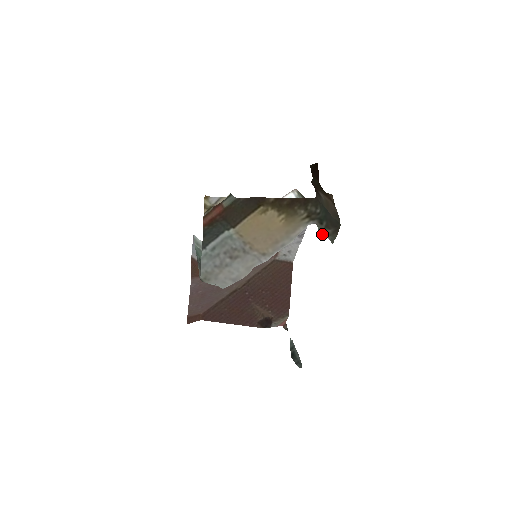
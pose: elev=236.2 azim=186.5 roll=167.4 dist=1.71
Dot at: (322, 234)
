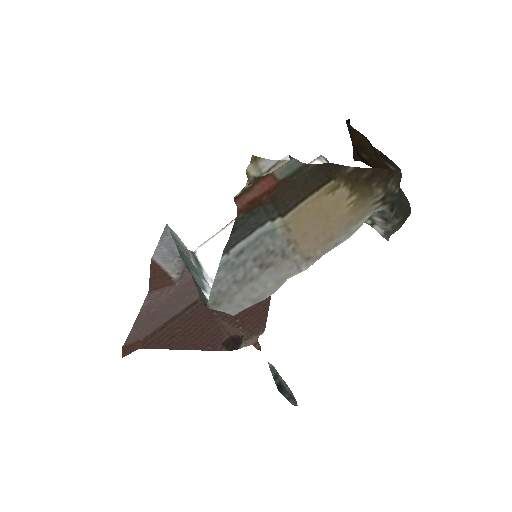
Dot at: (369, 224)
